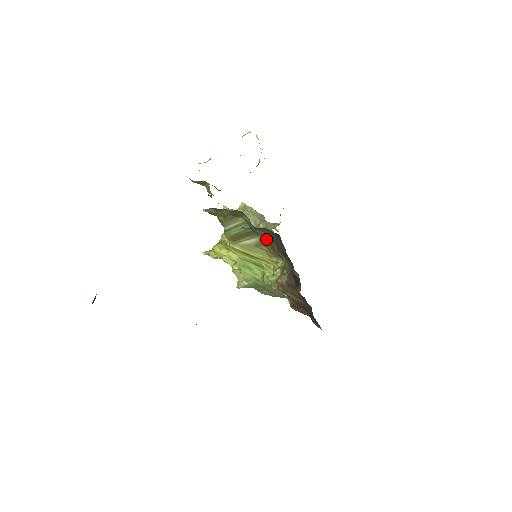
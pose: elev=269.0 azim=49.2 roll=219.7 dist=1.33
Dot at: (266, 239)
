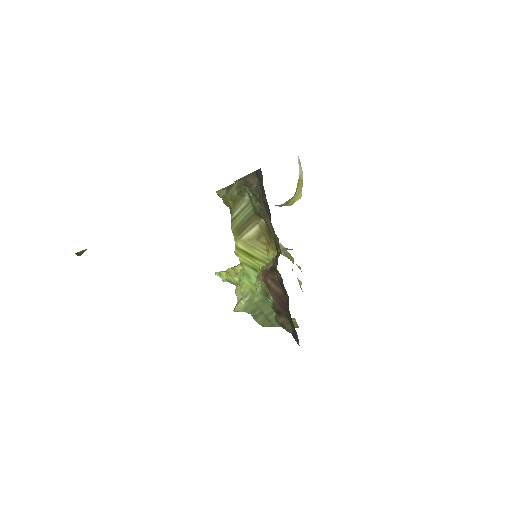
Dot at: (263, 216)
